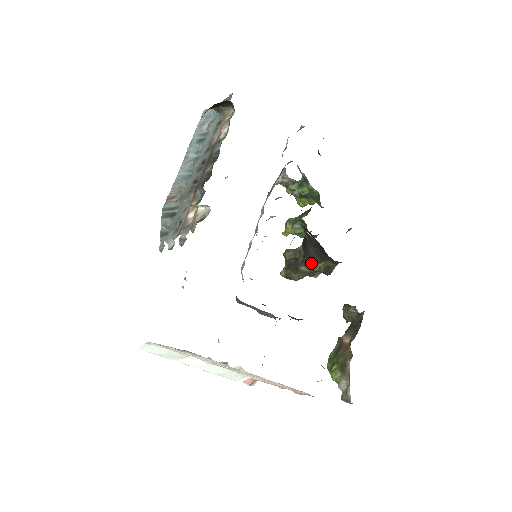
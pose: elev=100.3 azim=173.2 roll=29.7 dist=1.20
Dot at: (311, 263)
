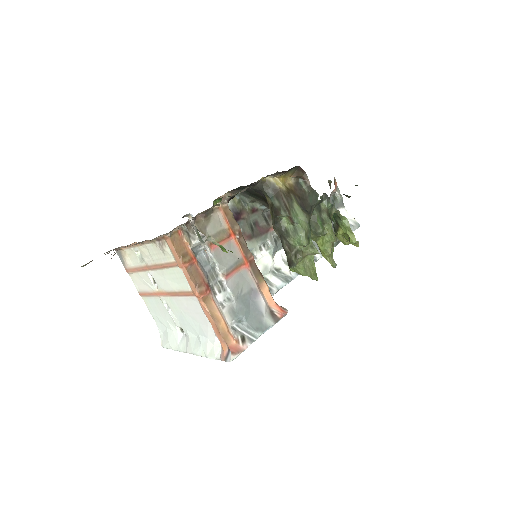
Dot at: occluded
